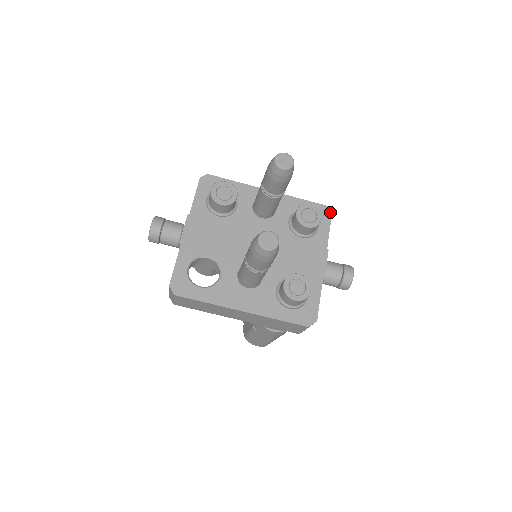
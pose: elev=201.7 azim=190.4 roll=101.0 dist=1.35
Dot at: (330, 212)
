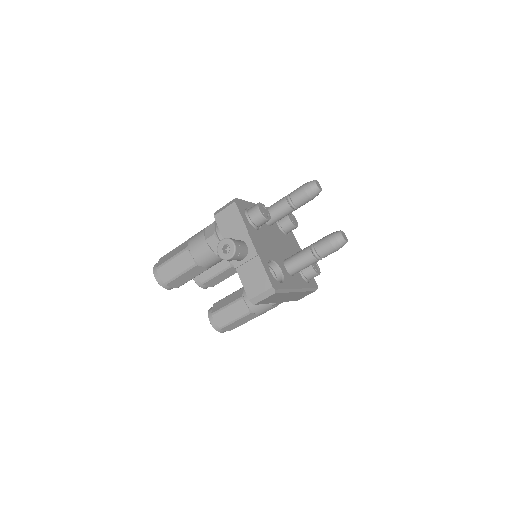
Dot at: occluded
